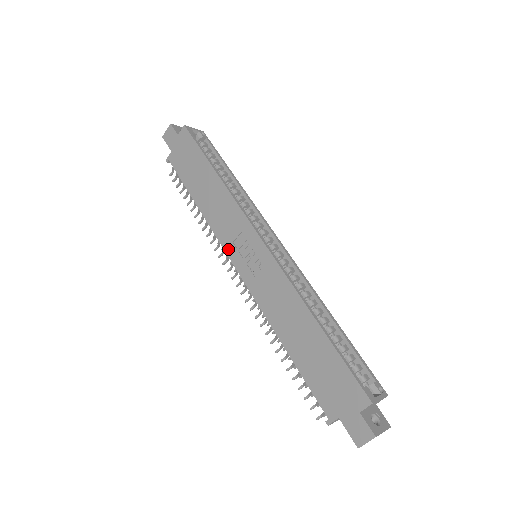
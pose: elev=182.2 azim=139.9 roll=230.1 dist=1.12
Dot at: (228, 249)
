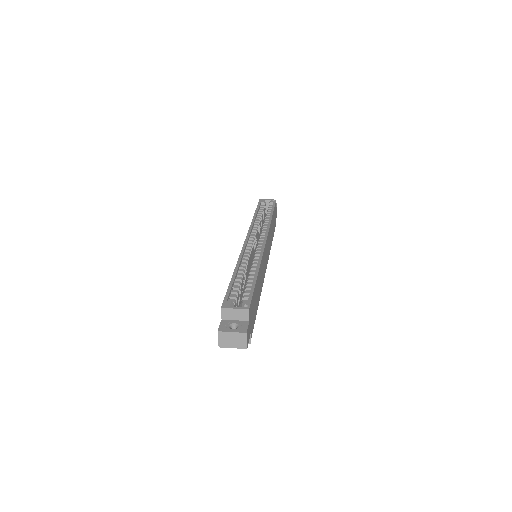
Dot at: occluded
